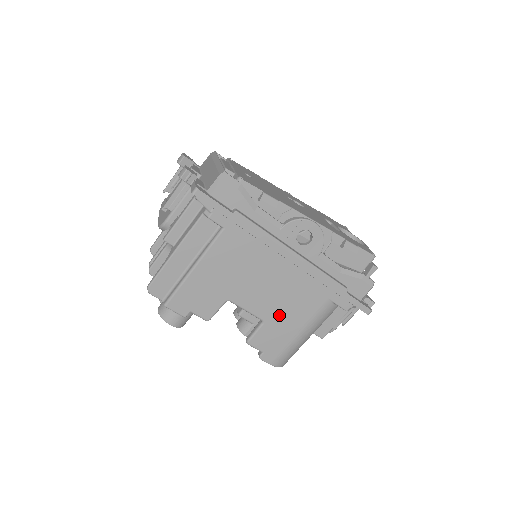
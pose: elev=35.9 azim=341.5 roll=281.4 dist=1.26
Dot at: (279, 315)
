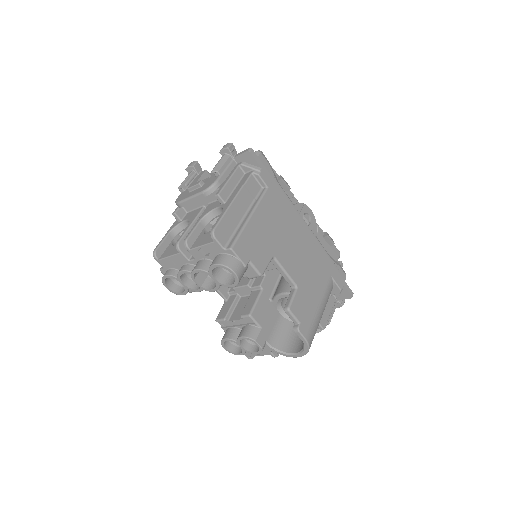
Dot at: (306, 282)
